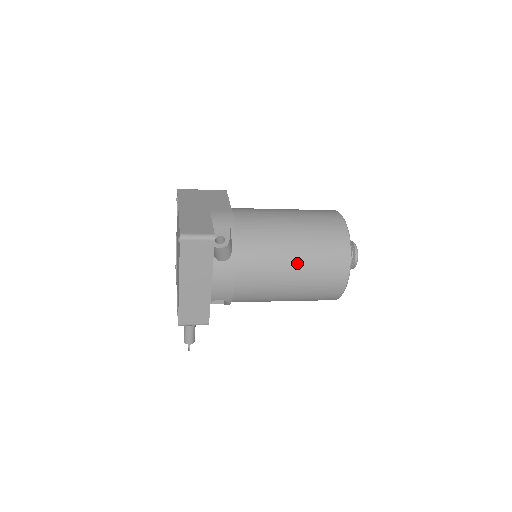
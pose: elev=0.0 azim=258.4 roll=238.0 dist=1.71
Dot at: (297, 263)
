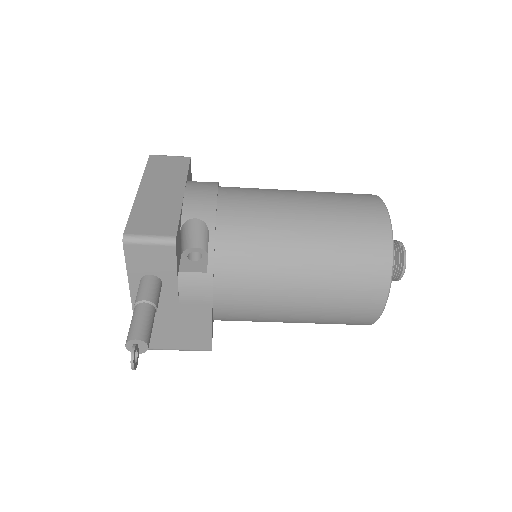
Dot at: (302, 192)
